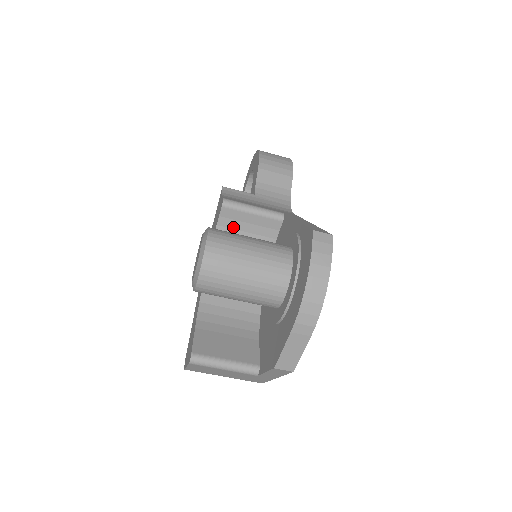
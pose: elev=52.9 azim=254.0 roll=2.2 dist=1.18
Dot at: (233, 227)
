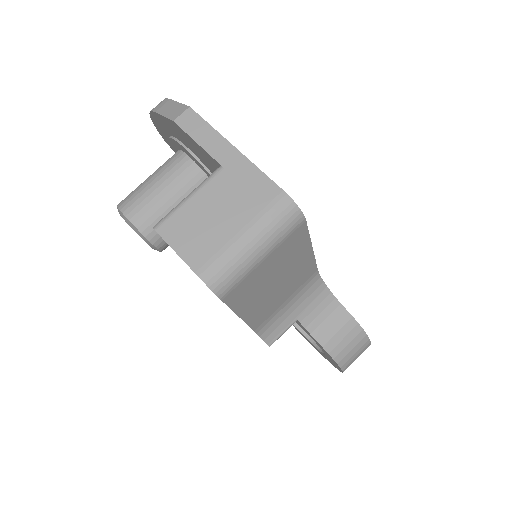
Dot at: occluded
